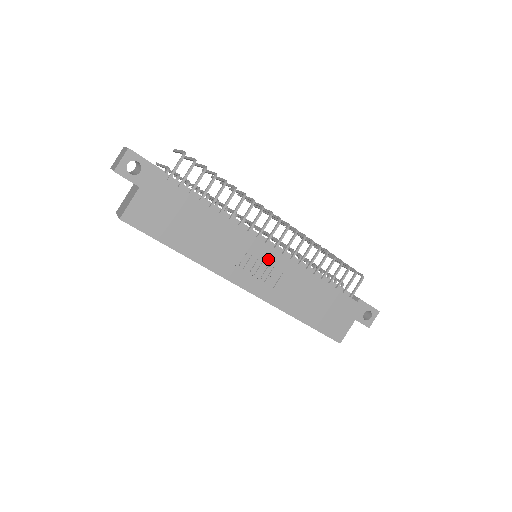
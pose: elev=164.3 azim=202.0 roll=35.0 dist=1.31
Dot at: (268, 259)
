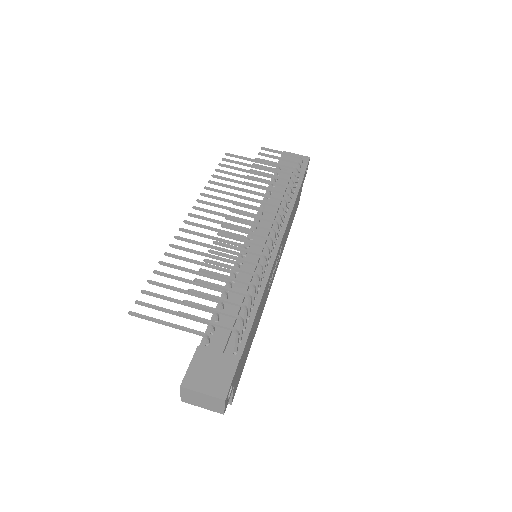
Dot at: (277, 257)
